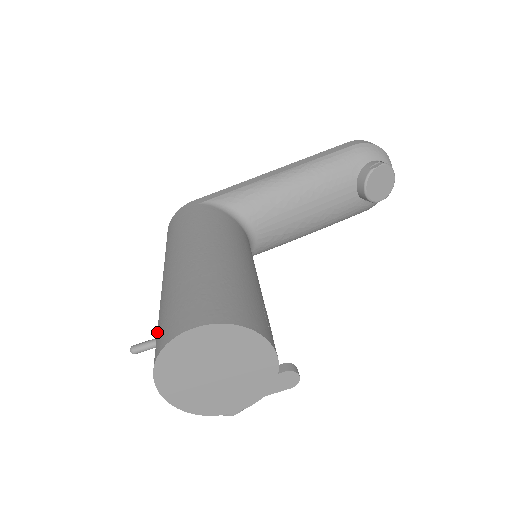
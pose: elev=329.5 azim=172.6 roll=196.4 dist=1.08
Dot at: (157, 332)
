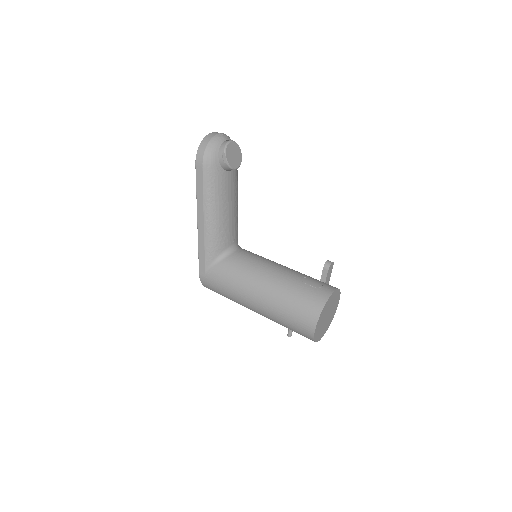
Dot at: occluded
